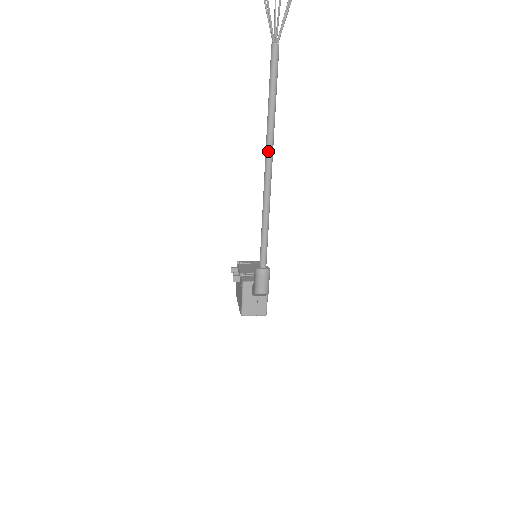
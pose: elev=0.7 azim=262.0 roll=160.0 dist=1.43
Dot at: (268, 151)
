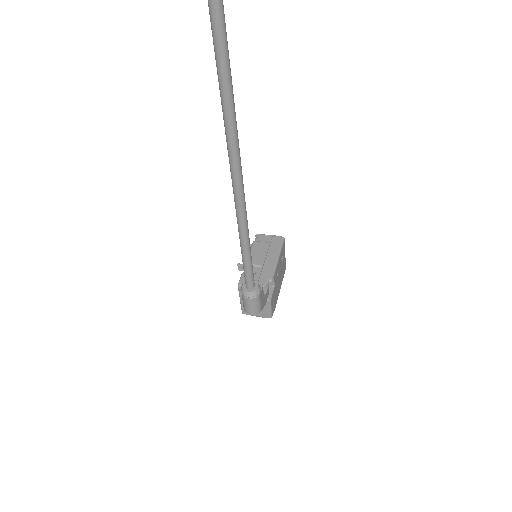
Dot at: (230, 161)
